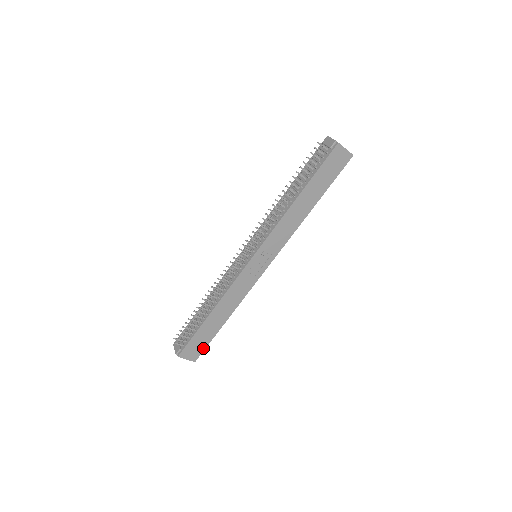
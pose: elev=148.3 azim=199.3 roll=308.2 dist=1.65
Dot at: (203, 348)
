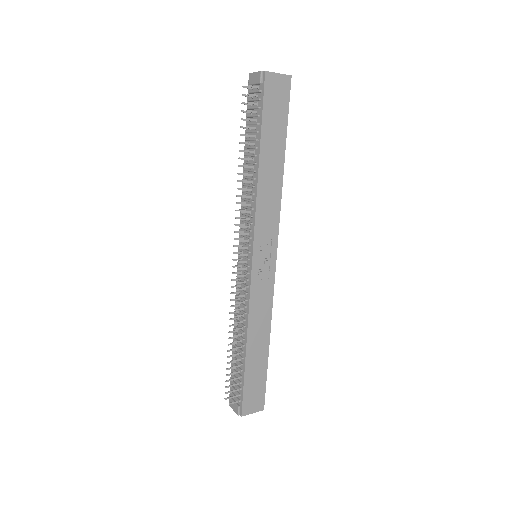
Dot at: (263, 390)
